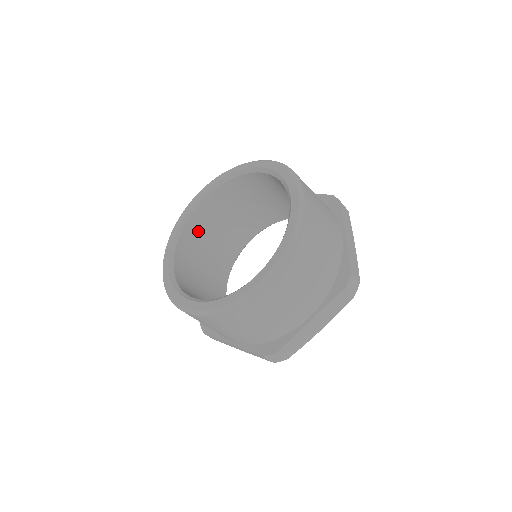
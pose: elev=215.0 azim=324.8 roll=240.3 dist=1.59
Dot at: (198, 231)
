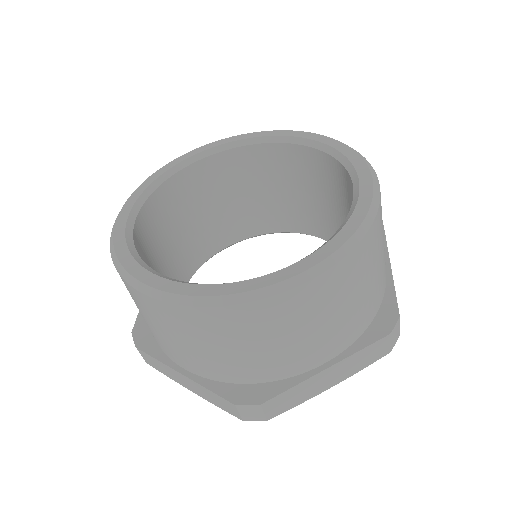
Dot at: occluded
